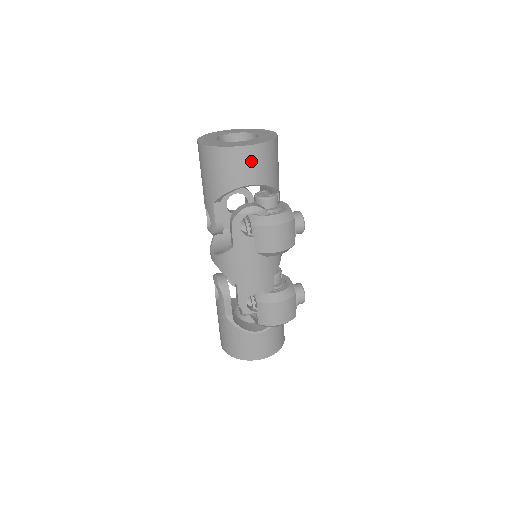
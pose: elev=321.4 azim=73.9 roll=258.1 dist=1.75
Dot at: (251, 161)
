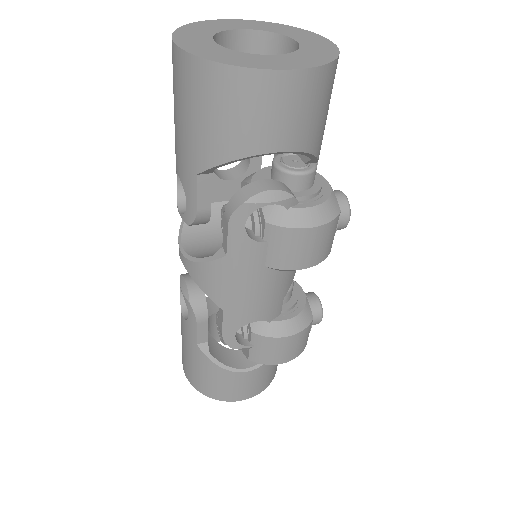
Dot at: (289, 104)
